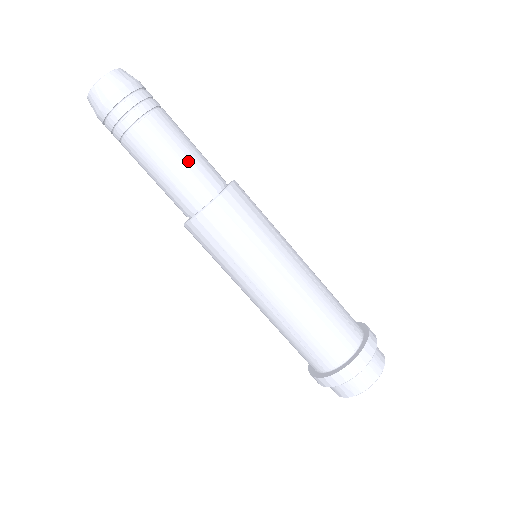
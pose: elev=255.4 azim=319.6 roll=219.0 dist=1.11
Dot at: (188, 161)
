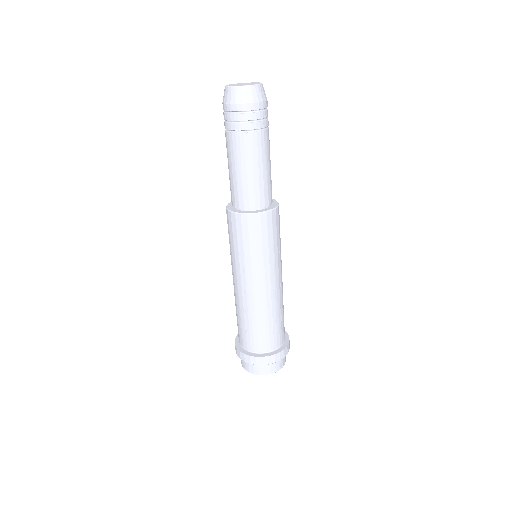
Dot at: (262, 177)
